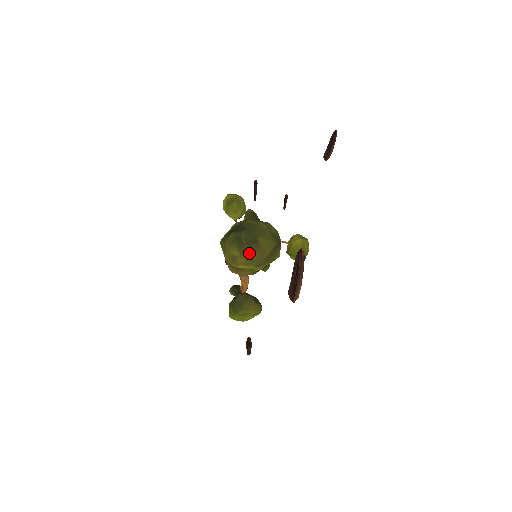
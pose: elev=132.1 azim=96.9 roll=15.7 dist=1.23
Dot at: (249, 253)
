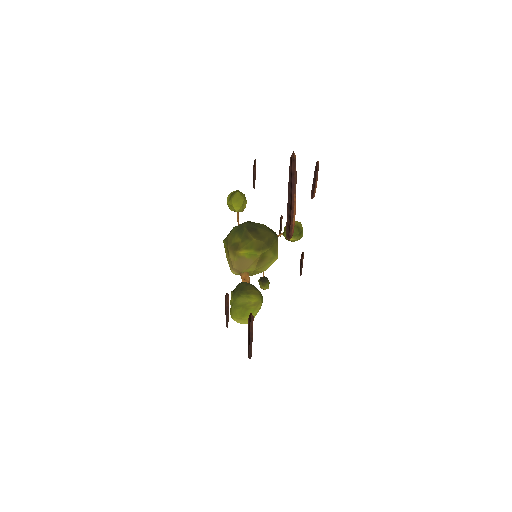
Dot at: (250, 237)
